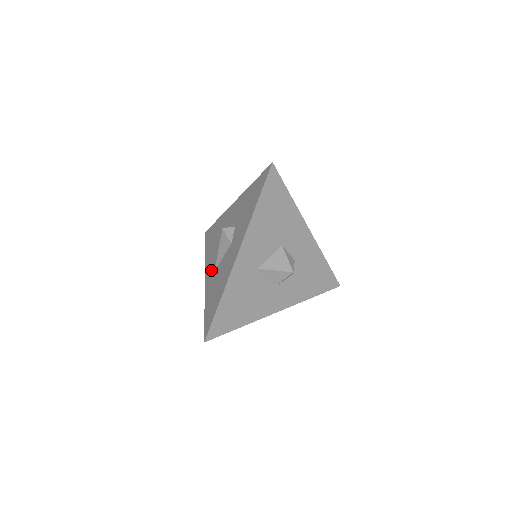
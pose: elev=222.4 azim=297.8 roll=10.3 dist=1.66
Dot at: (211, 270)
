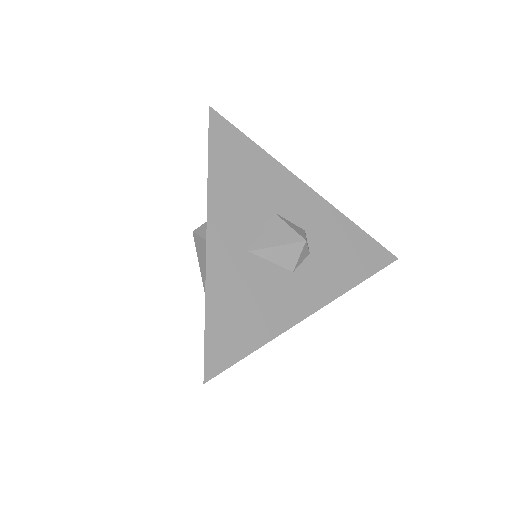
Dot at: occluded
